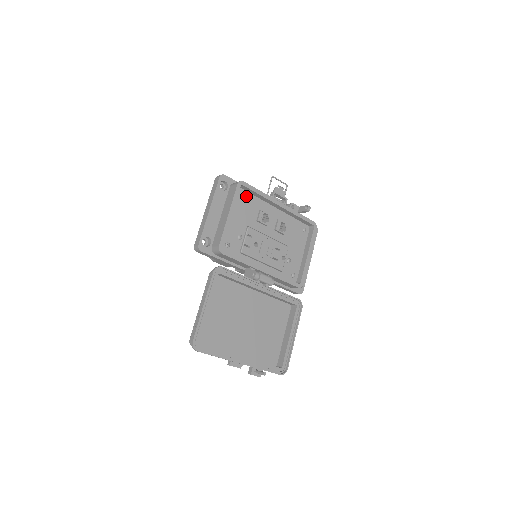
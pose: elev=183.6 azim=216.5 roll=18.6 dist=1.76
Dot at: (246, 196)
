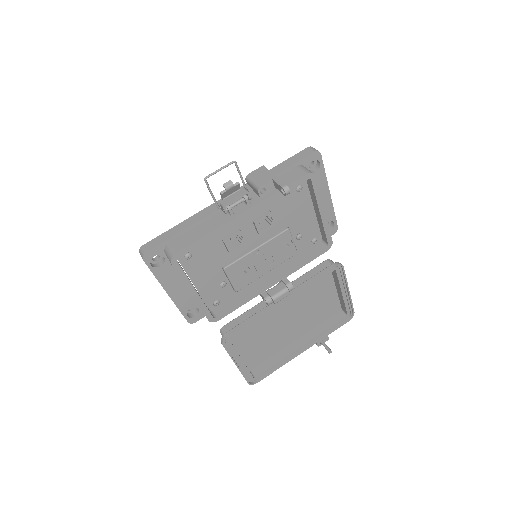
Dot at: (193, 249)
